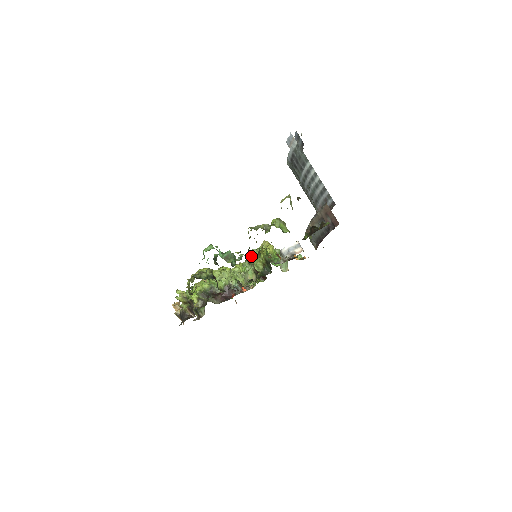
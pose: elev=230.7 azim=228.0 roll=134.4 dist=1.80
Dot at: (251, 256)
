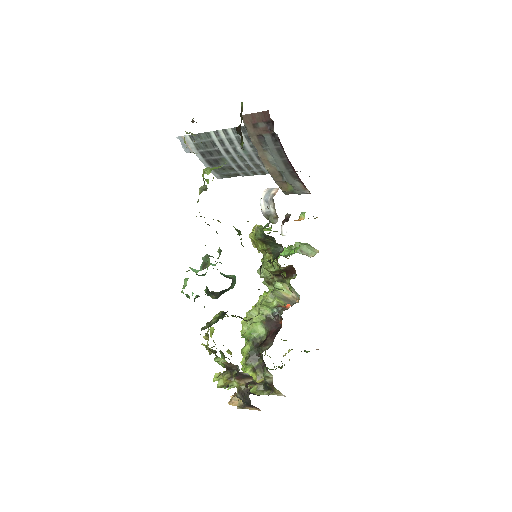
Dot at: (263, 273)
